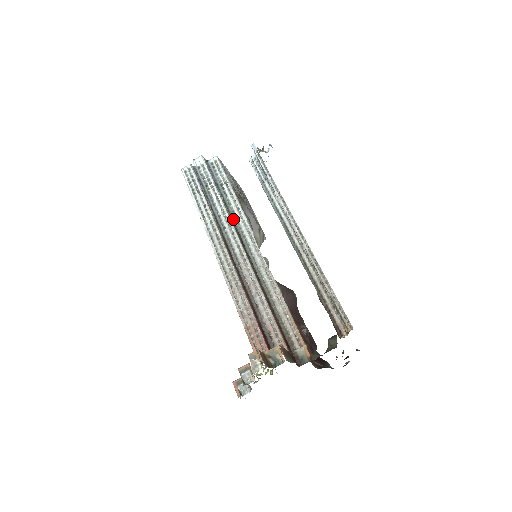
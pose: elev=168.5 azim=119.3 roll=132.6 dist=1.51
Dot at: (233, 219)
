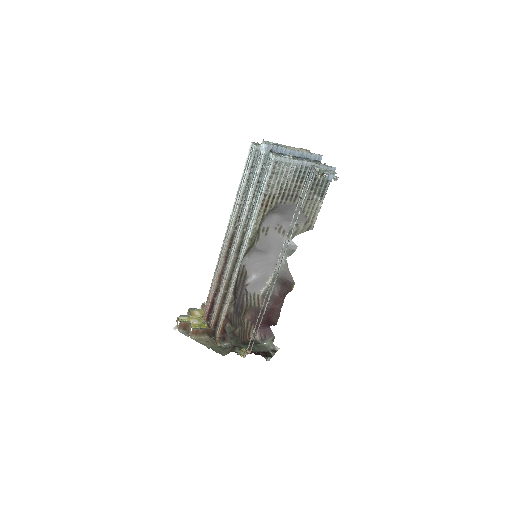
Dot at: (248, 224)
